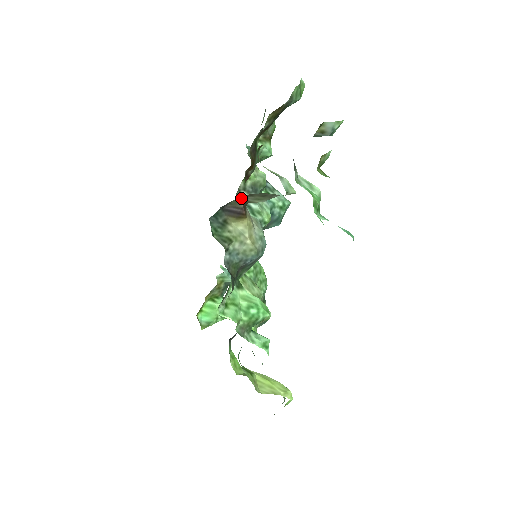
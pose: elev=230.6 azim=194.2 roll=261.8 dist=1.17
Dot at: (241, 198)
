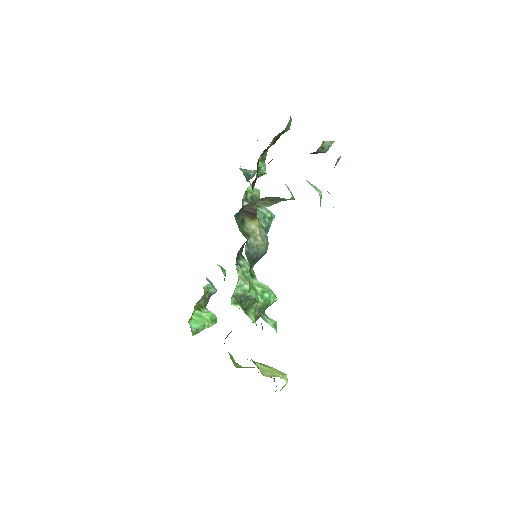
Dot at: (256, 201)
